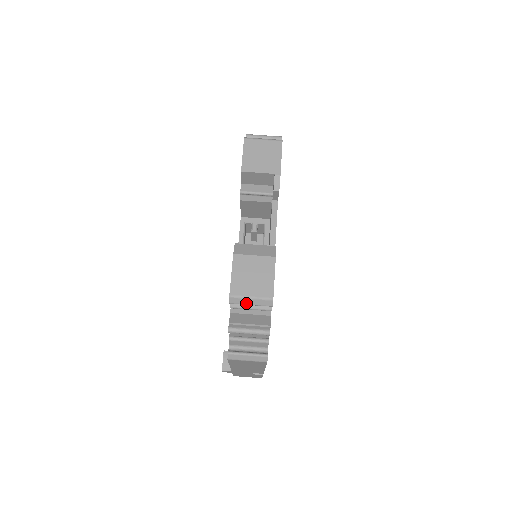
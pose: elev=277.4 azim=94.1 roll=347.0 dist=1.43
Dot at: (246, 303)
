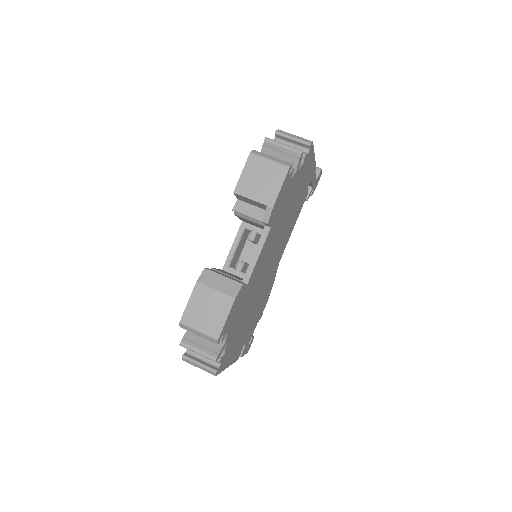
Dot at: (194, 333)
